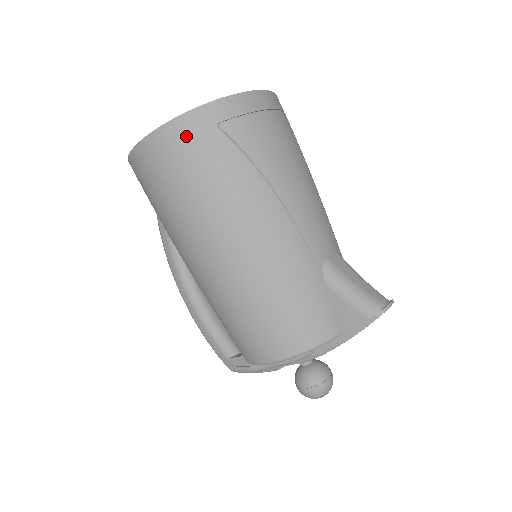
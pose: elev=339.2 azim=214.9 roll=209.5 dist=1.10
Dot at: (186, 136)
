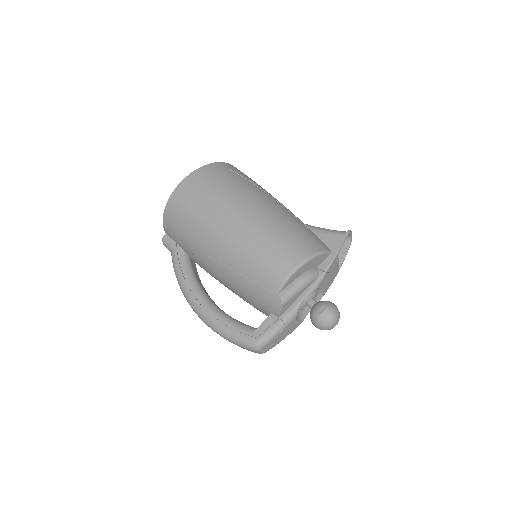
Dot at: (212, 171)
